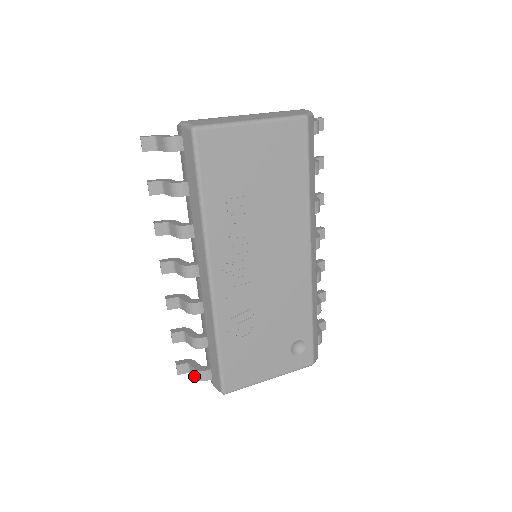
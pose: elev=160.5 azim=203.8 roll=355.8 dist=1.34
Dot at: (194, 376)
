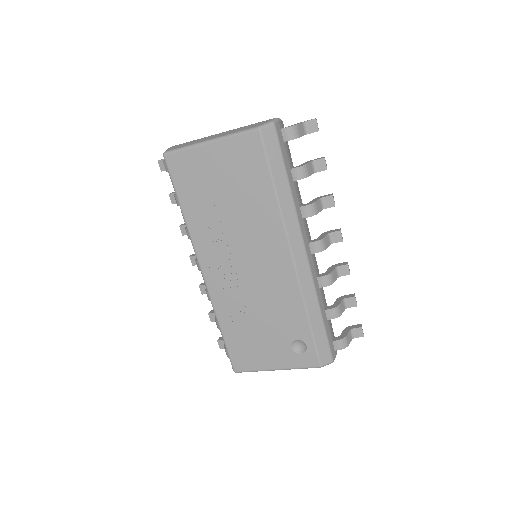
Dot at: occluded
